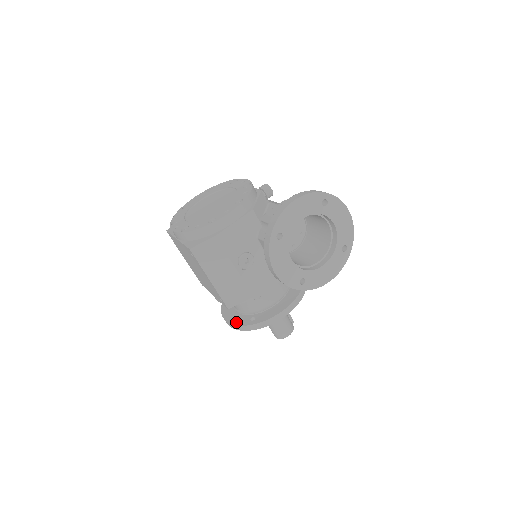
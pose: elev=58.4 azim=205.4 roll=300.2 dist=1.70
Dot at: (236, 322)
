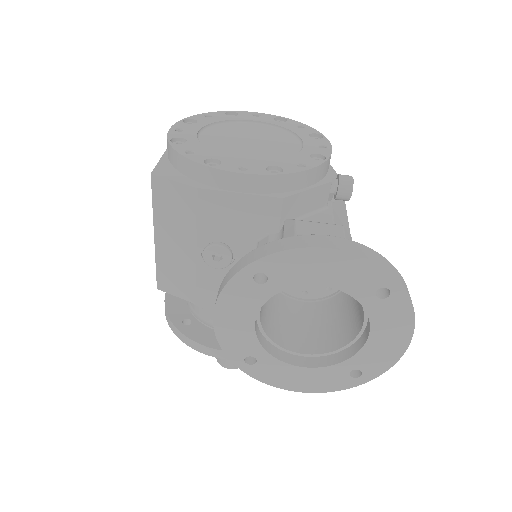
Dot at: (170, 305)
